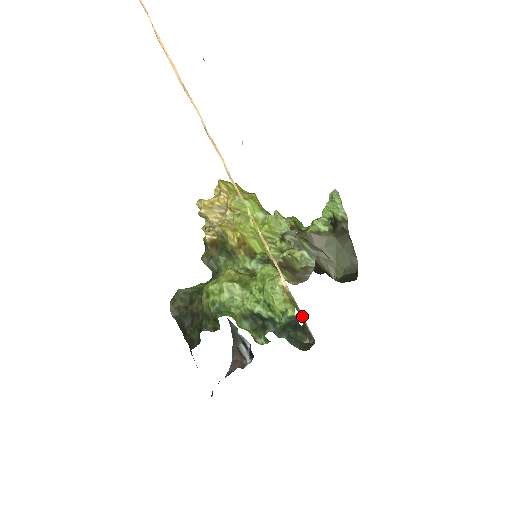
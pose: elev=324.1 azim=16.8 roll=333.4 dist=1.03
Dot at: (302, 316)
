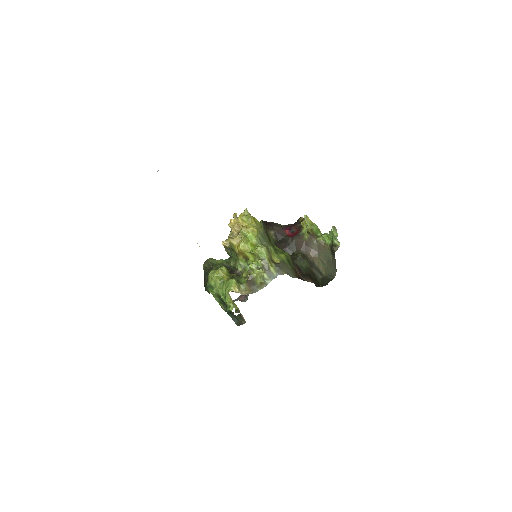
Dot at: occluded
